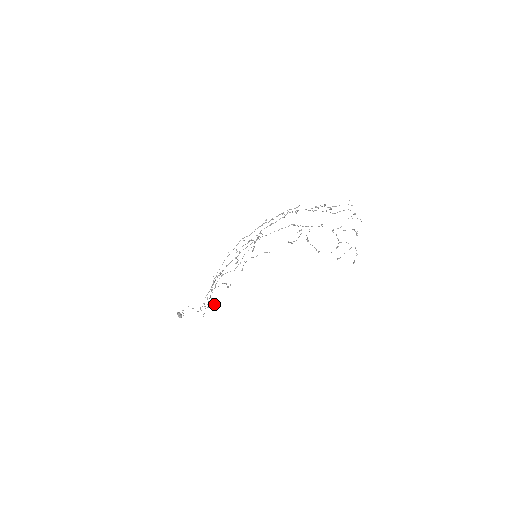
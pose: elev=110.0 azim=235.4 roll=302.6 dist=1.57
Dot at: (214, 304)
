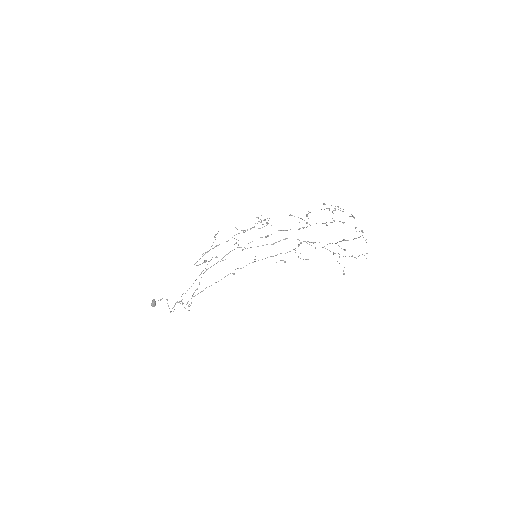
Dot at: (189, 310)
